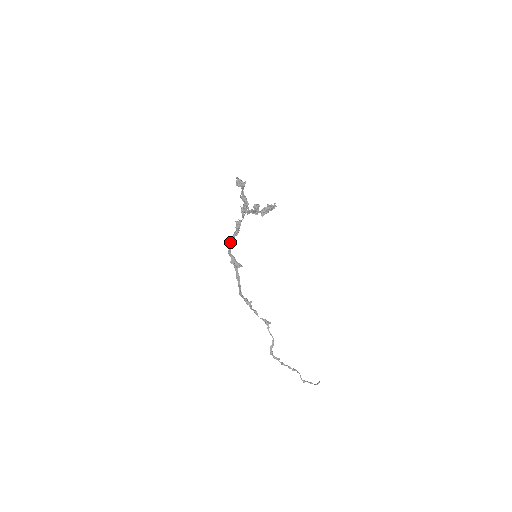
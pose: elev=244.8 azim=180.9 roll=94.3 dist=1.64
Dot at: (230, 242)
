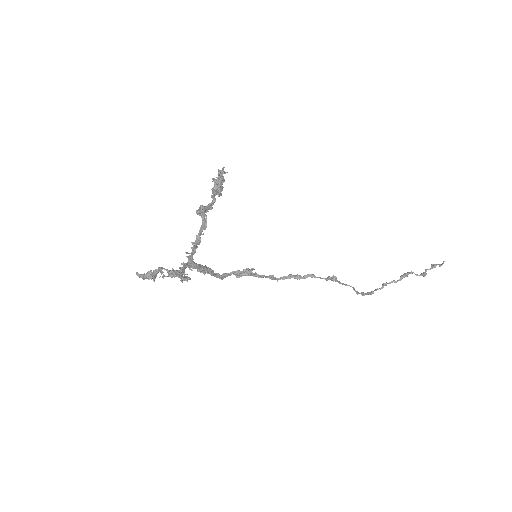
Dot at: occluded
